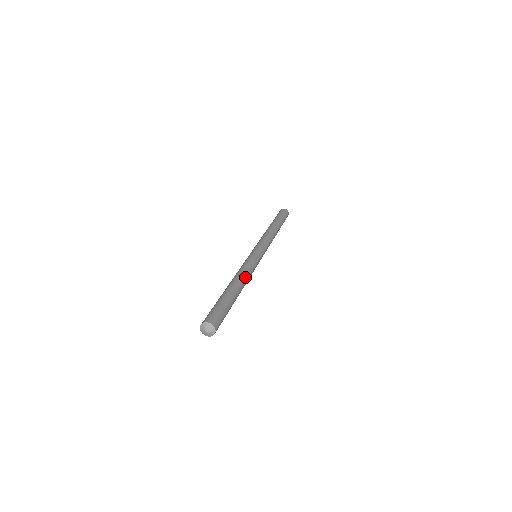
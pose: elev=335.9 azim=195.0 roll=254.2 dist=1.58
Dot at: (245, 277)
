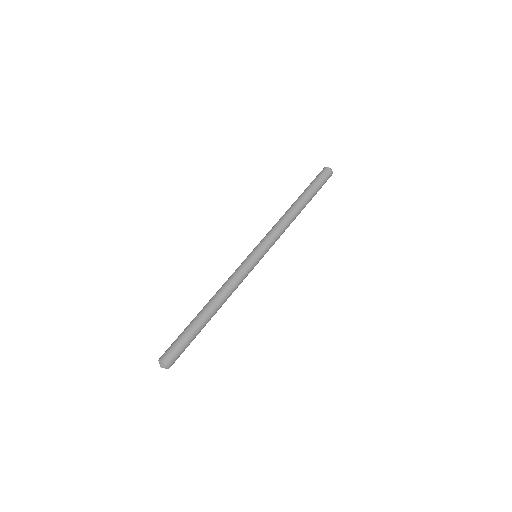
Dot at: occluded
